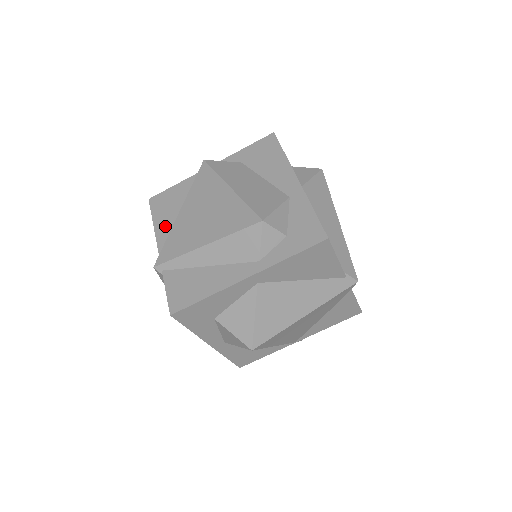
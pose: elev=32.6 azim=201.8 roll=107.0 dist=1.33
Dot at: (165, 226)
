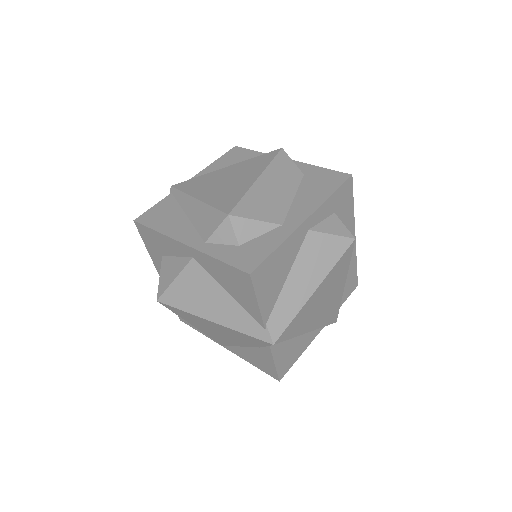
Dot at: (214, 170)
